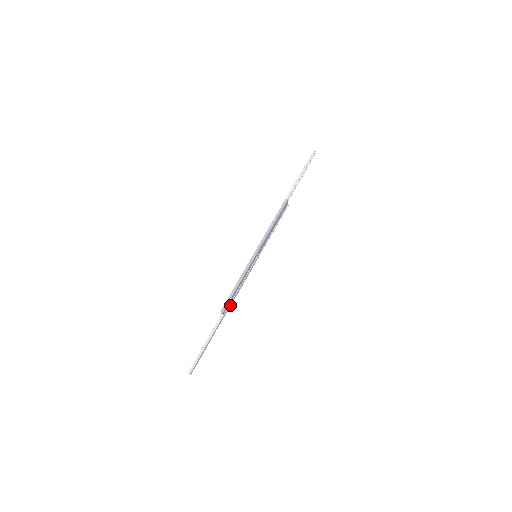
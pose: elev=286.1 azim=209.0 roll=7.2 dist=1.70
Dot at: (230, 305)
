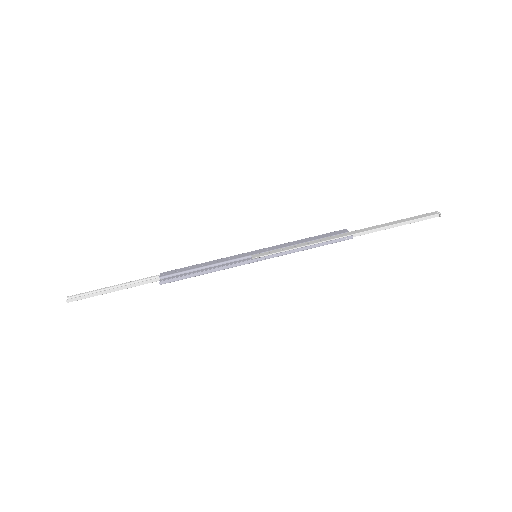
Dot at: (177, 274)
